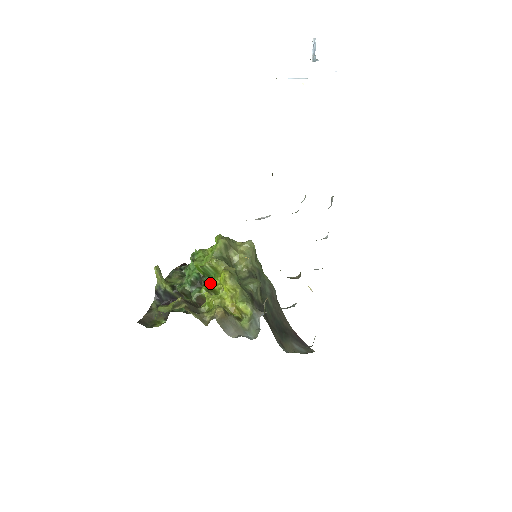
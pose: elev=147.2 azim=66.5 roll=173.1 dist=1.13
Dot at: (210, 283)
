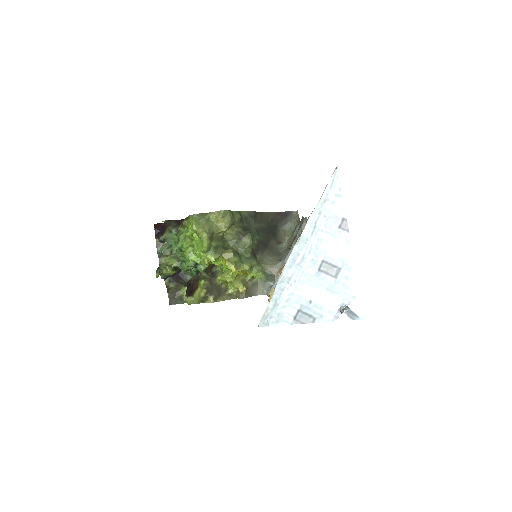
Dot at: occluded
